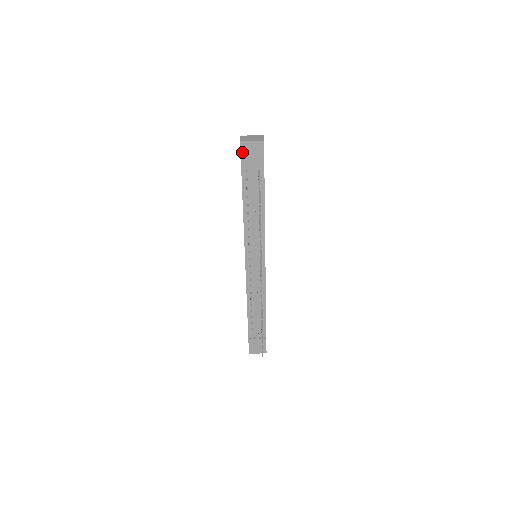
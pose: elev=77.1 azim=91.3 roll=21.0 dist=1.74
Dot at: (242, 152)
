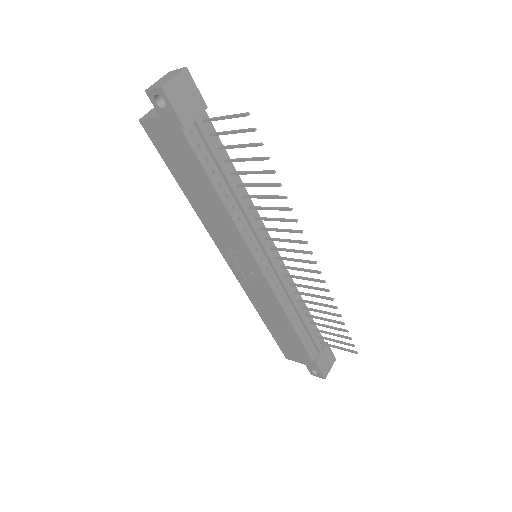
Dot at: (173, 104)
